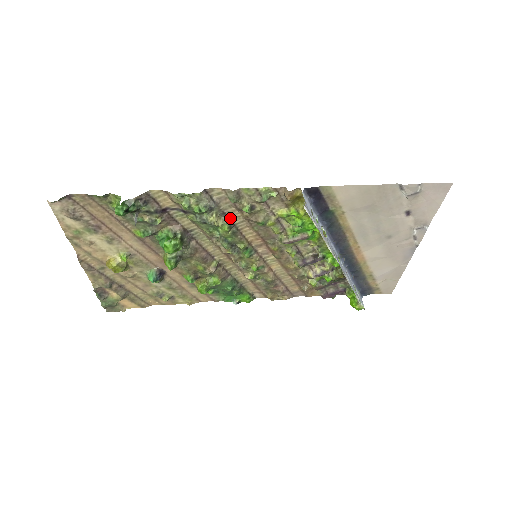
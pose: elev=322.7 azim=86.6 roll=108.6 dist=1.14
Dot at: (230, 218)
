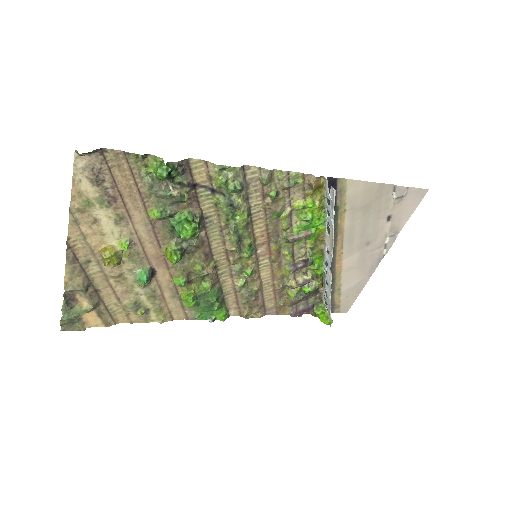
Dot at: (250, 205)
